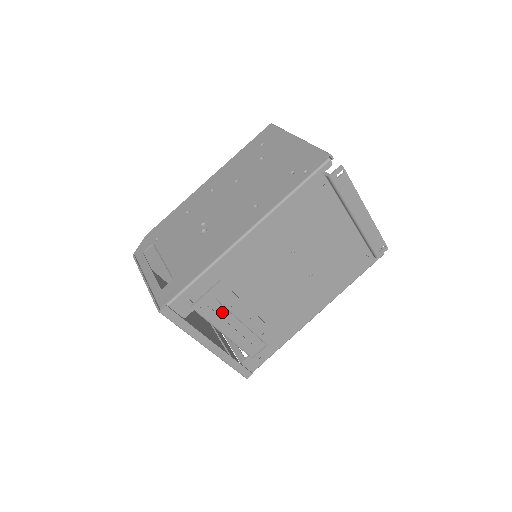
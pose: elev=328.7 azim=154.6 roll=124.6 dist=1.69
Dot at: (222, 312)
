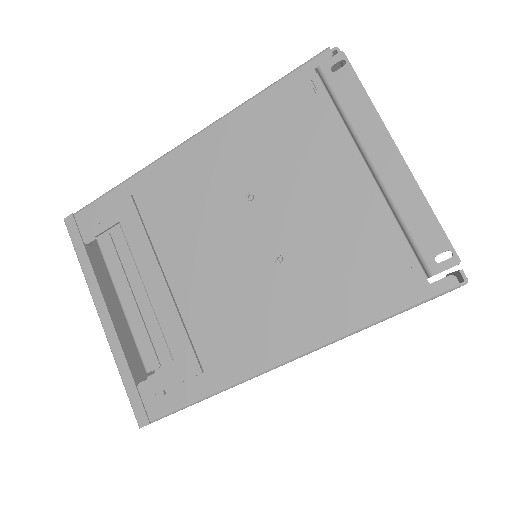
Dot at: (124, 254)
